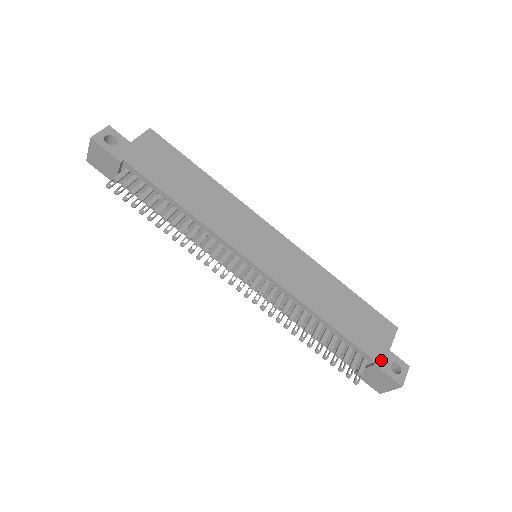
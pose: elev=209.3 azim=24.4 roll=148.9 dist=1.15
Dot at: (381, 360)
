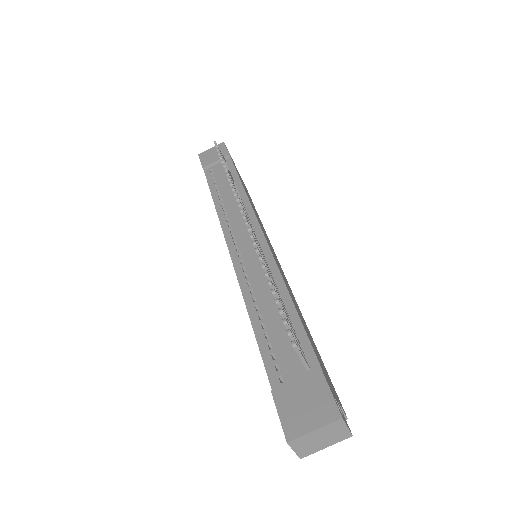
Dot at: (327, 380)
